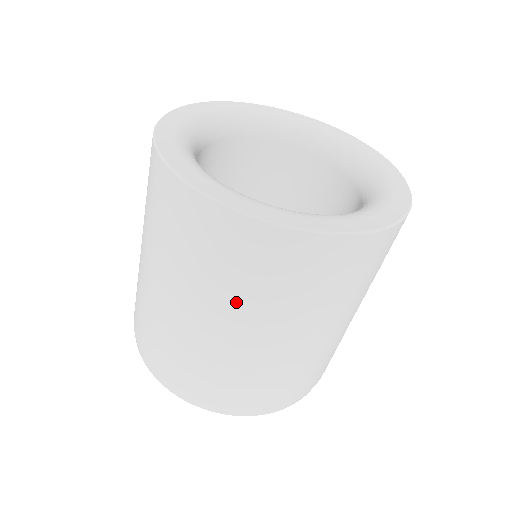
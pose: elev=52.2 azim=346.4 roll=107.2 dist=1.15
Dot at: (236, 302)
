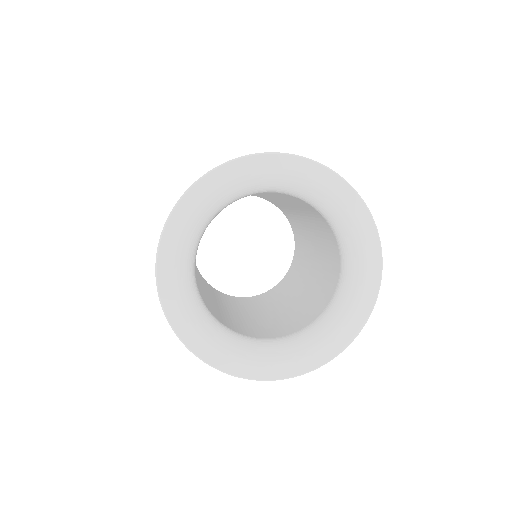
Dot at: occluded
